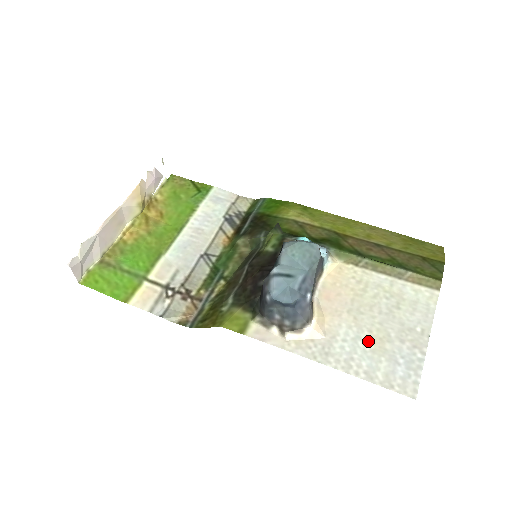
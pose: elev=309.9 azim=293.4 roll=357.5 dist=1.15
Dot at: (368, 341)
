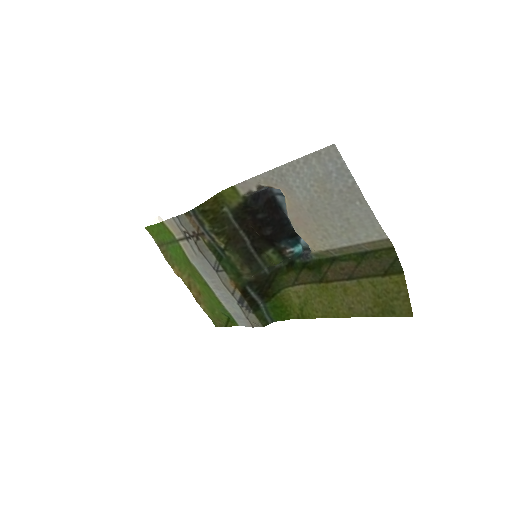
Dot at: (315, 188)
